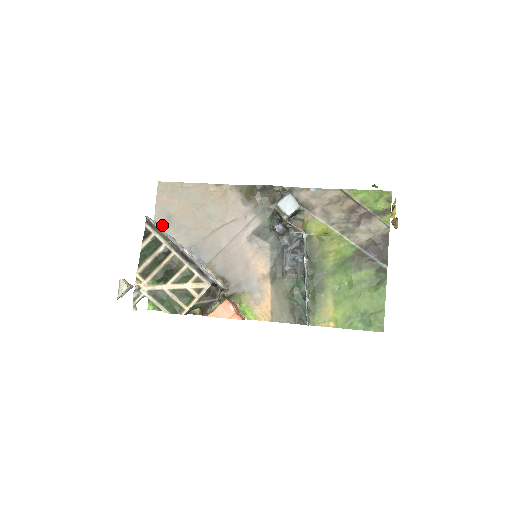
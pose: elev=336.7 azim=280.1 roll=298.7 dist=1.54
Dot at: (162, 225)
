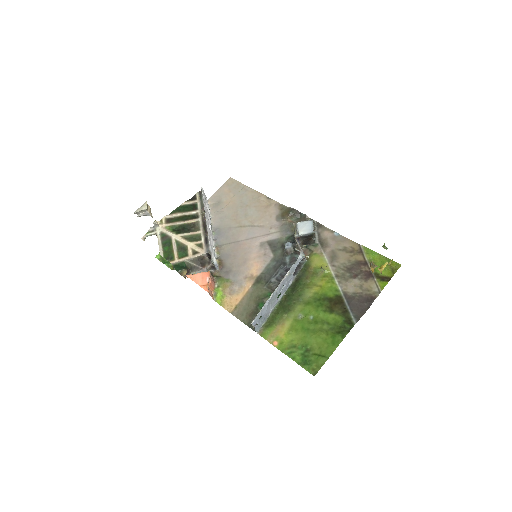
Dot at: (210, 205)
